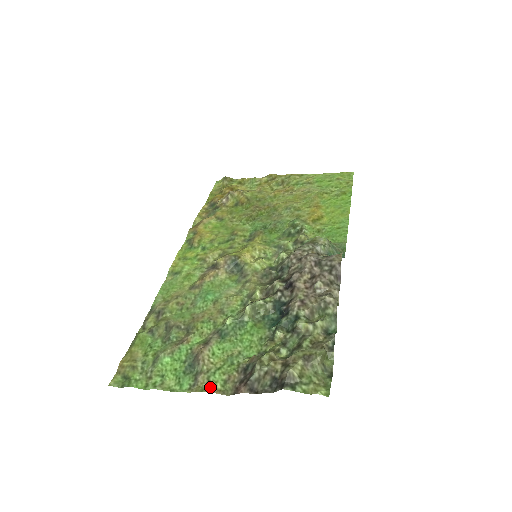
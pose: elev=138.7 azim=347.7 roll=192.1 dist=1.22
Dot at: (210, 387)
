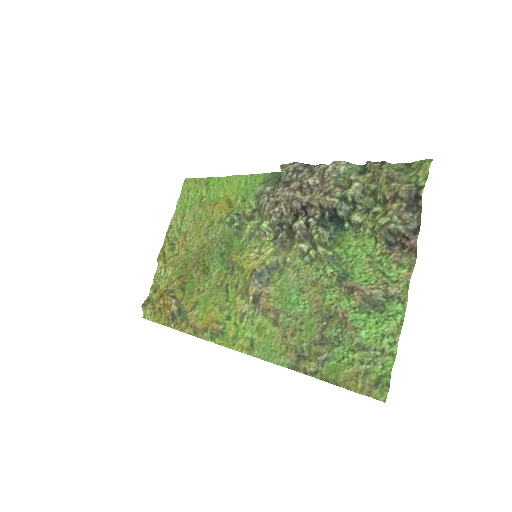
Dot at: (404, 279)
